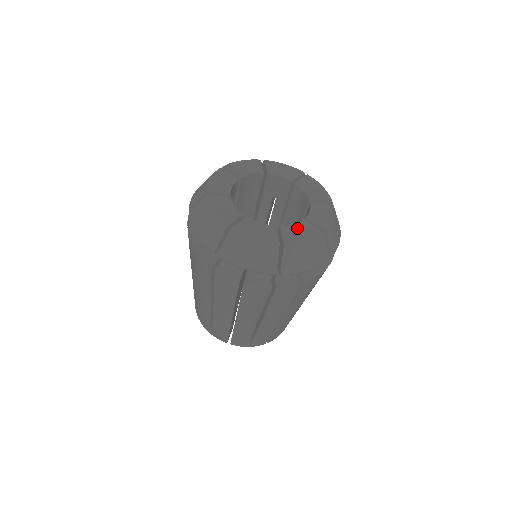
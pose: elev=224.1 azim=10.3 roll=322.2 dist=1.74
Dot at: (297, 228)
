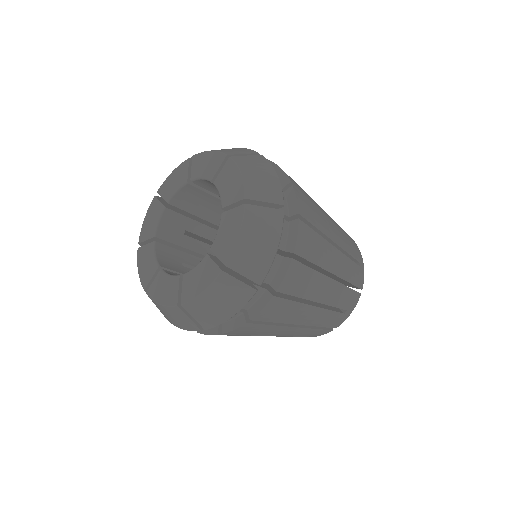
Dot at: (197, 273)
